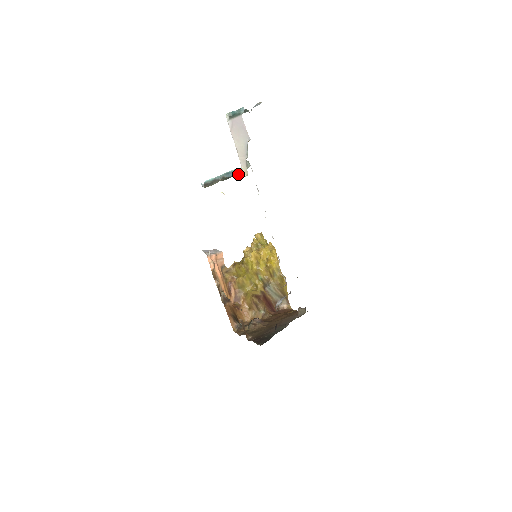
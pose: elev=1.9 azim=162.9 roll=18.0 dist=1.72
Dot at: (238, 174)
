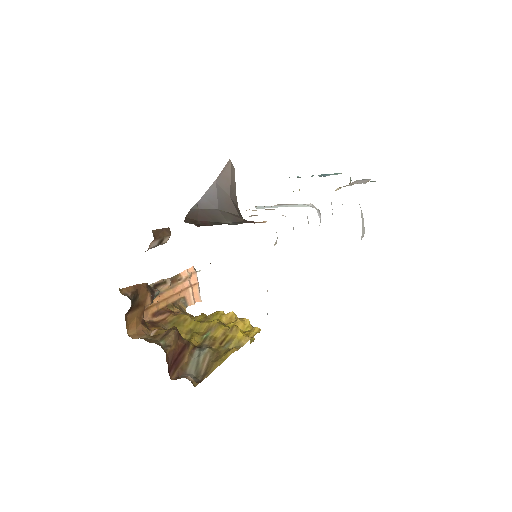
Dot at: (335, 173)
